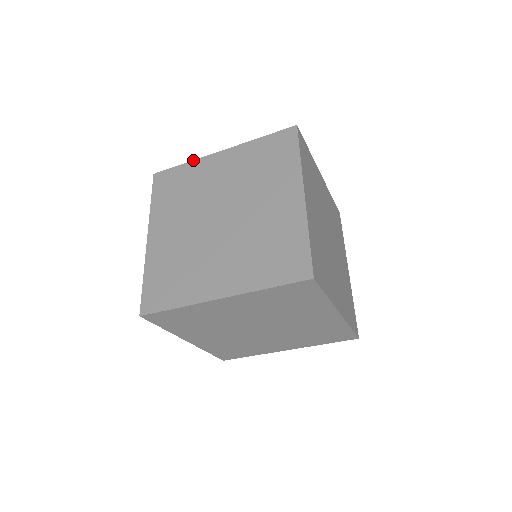
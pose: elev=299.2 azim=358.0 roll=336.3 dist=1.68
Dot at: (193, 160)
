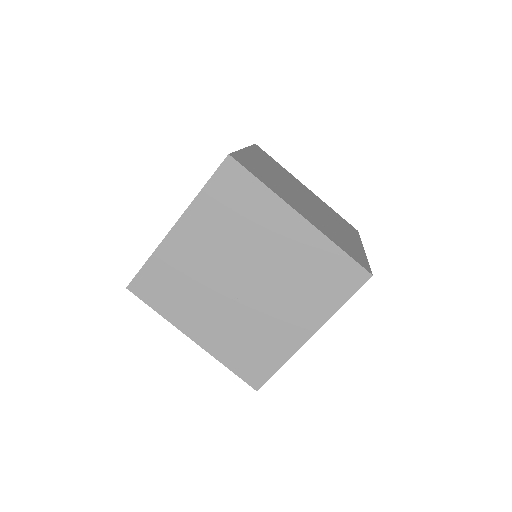
Dot at: occluded
